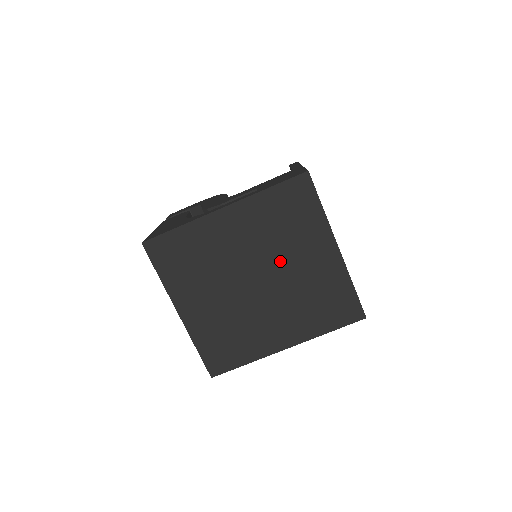
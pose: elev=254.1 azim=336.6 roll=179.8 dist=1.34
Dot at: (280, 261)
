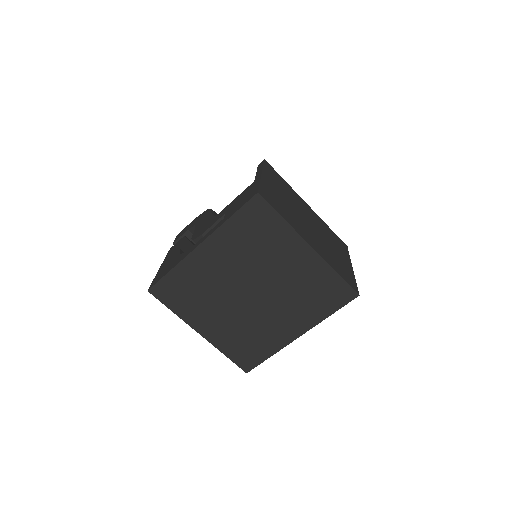
Dot at: (264, 272)
